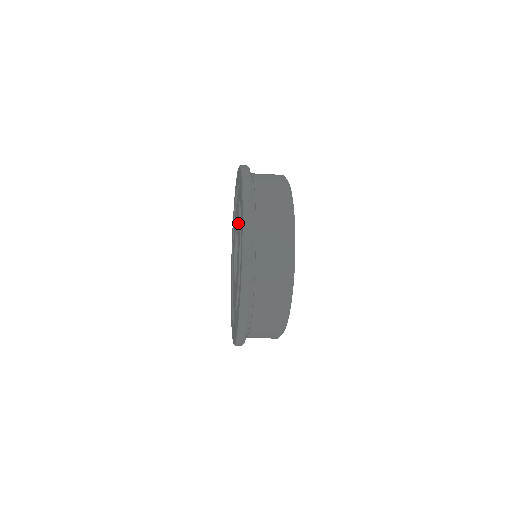
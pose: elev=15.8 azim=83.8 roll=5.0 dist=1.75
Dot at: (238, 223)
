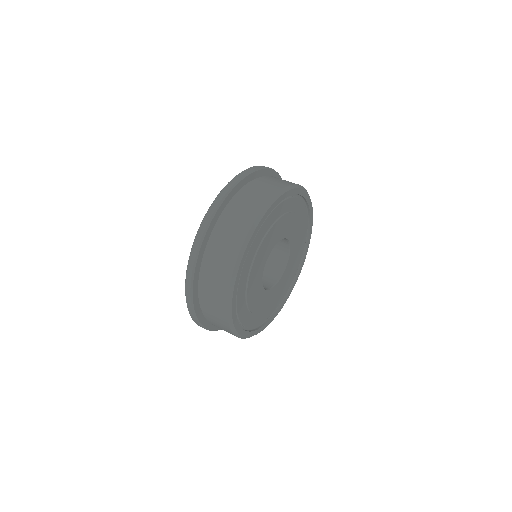
Dot at: occluded
